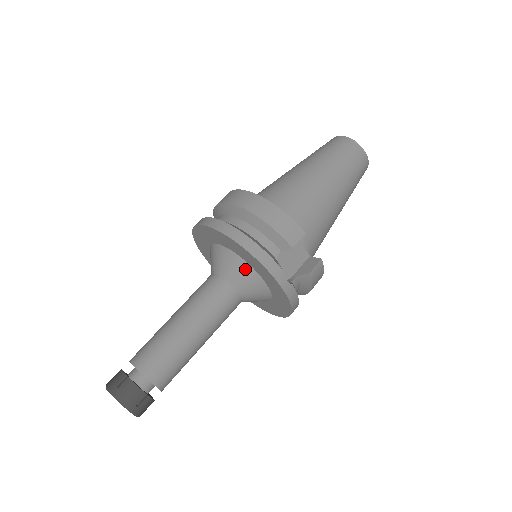
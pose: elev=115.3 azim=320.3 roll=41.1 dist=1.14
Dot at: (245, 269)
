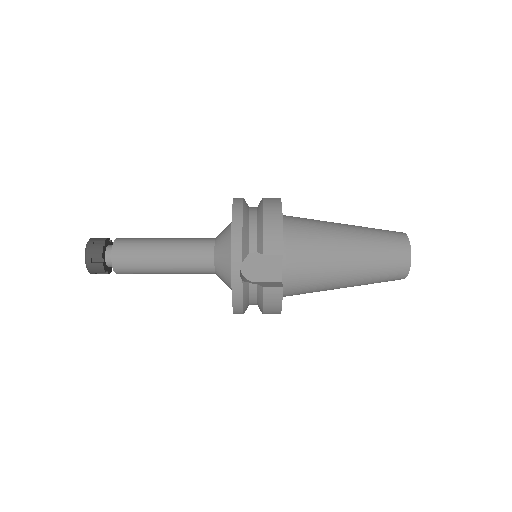
Dot at: (228, 246)
